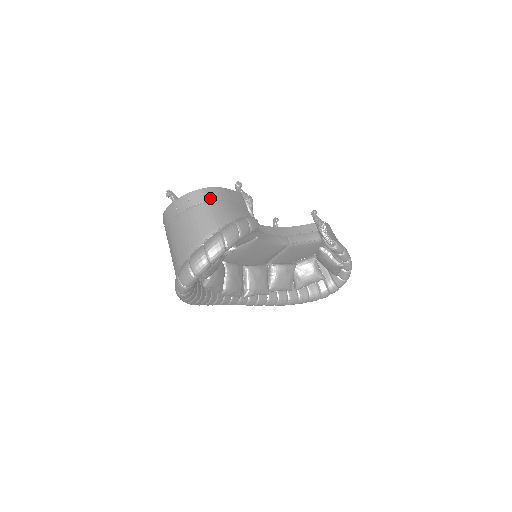
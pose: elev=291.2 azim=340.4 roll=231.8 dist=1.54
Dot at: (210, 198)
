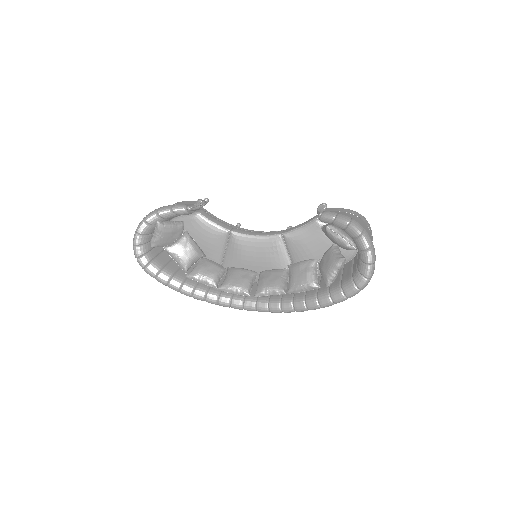
Dot at: occluded
